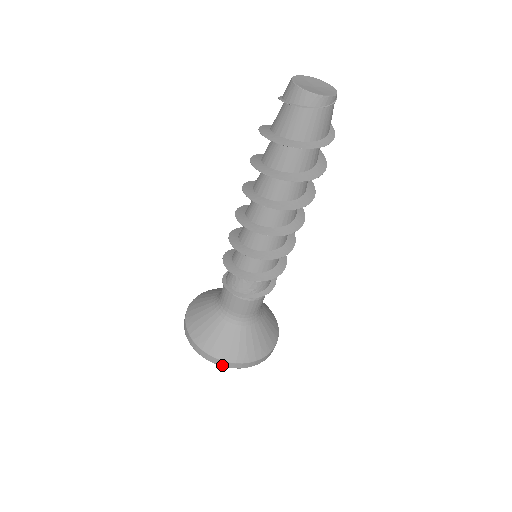
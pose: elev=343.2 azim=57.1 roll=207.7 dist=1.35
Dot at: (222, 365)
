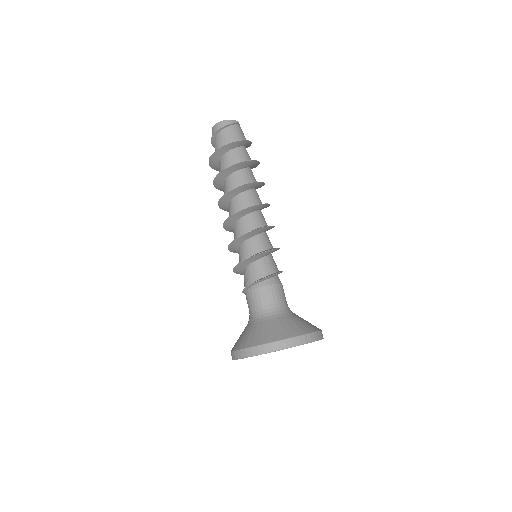
Dot at: (267, 351)
